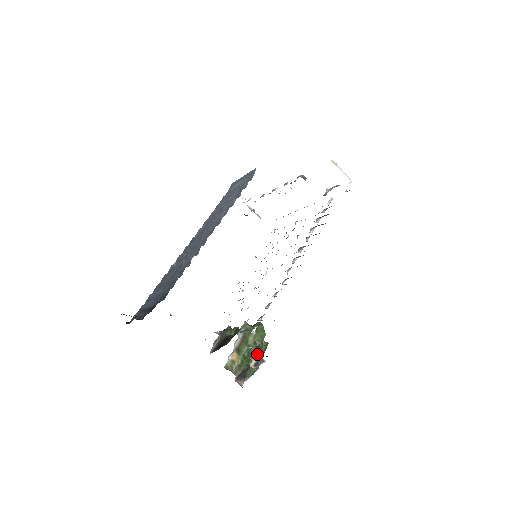
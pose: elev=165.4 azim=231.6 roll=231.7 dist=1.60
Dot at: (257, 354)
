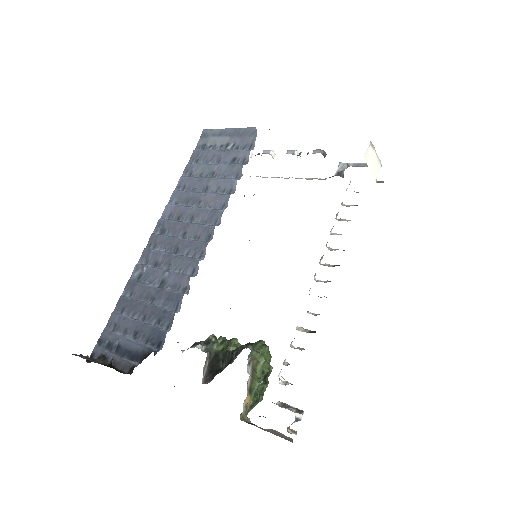
Dot at: (295, 417)
